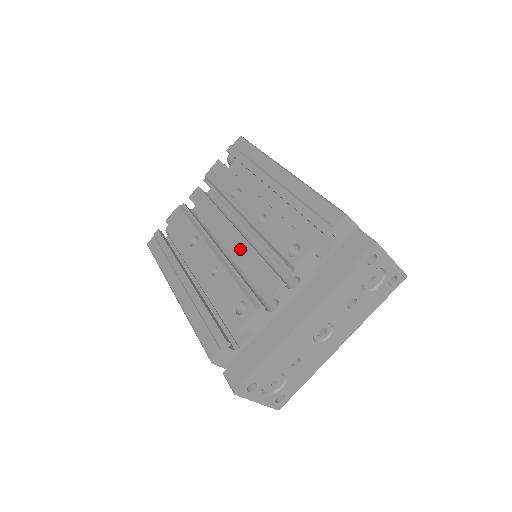
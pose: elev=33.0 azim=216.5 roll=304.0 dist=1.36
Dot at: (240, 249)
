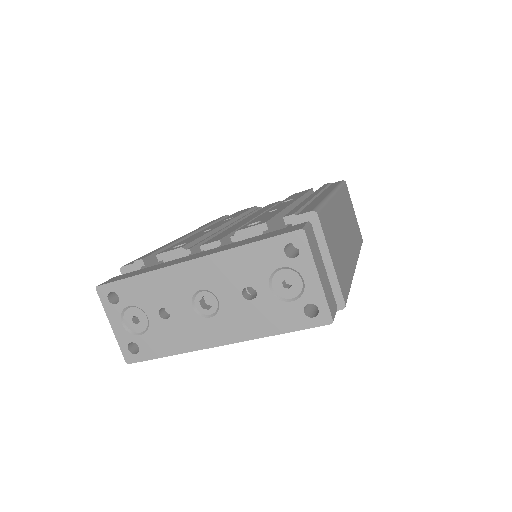
Dot at: (238, 224)
